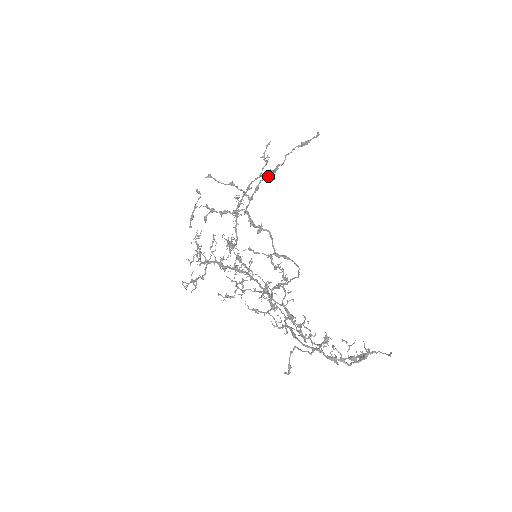
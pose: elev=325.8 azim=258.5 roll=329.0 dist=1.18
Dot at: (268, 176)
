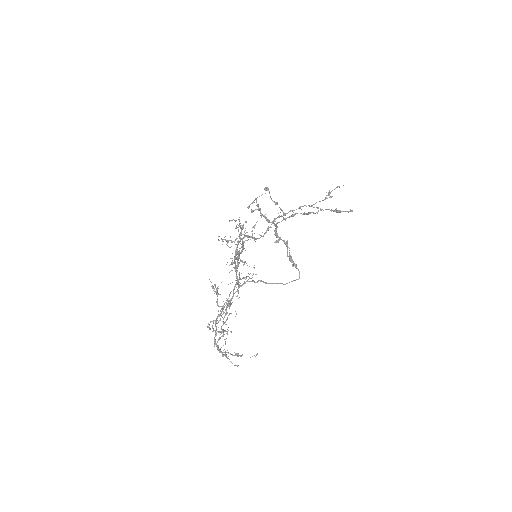
Dot at: (303, 213)
